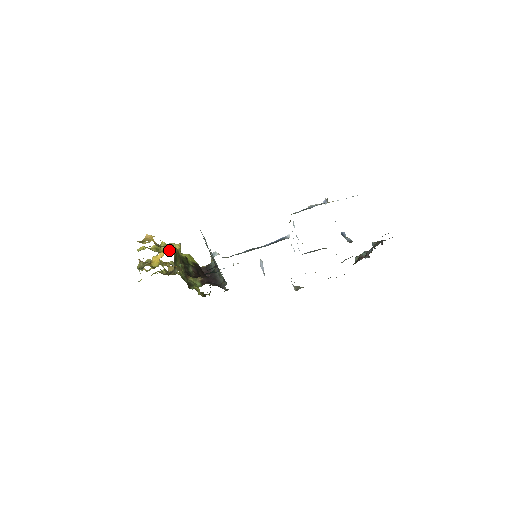
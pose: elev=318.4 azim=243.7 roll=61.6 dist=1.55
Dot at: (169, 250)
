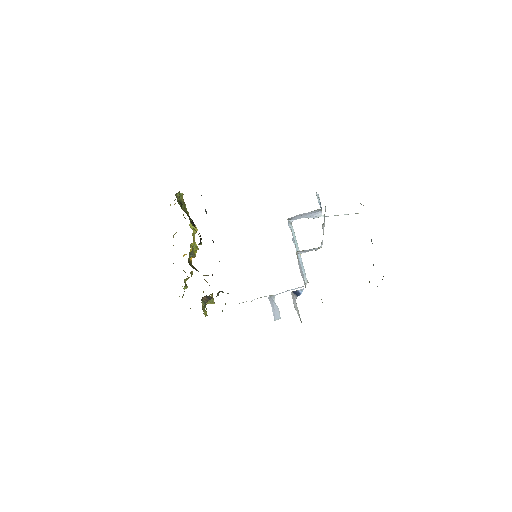
Dot at: (184, 217)
